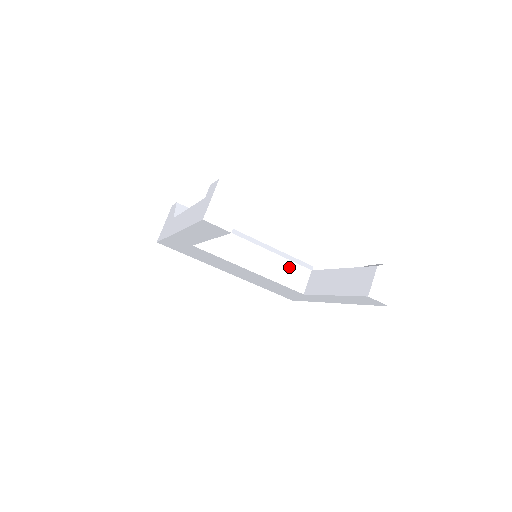
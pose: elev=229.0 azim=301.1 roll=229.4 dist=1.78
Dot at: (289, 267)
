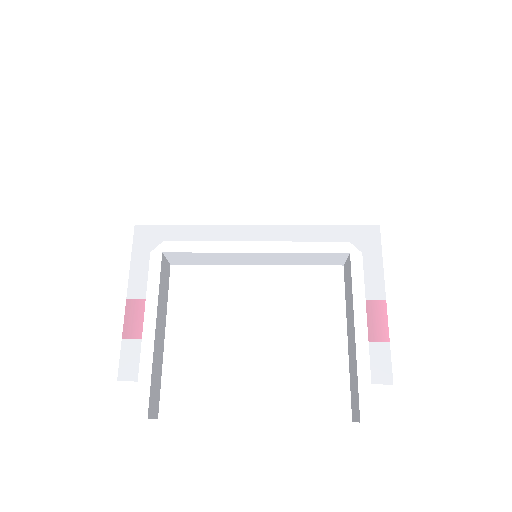
Dot at: (310, 256)
